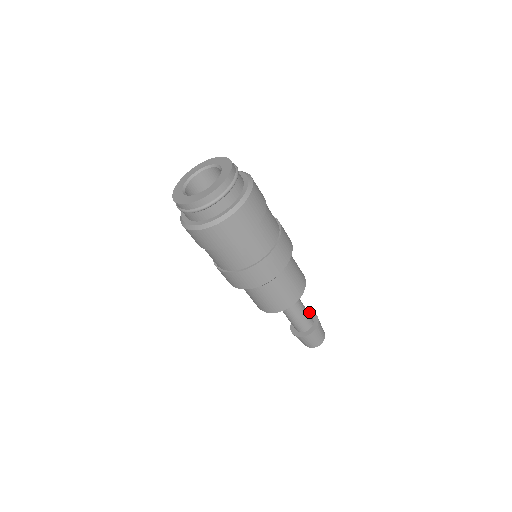
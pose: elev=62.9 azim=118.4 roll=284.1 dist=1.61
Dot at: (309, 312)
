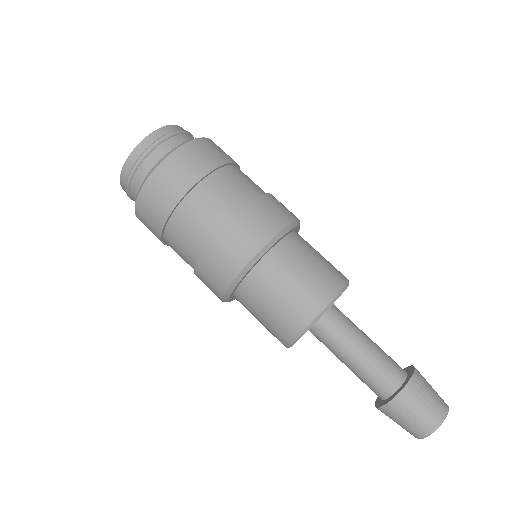
Dot at: (406, 368)
